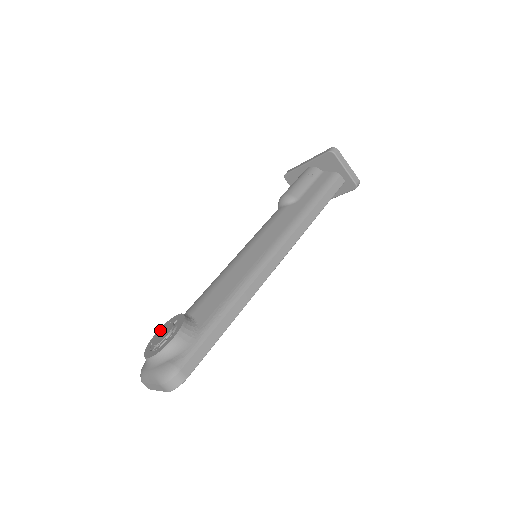
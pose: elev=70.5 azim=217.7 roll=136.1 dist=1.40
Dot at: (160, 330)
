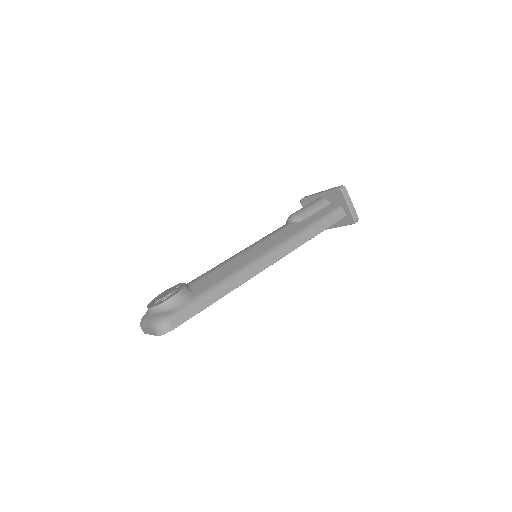
Dot at: (165, 291)
